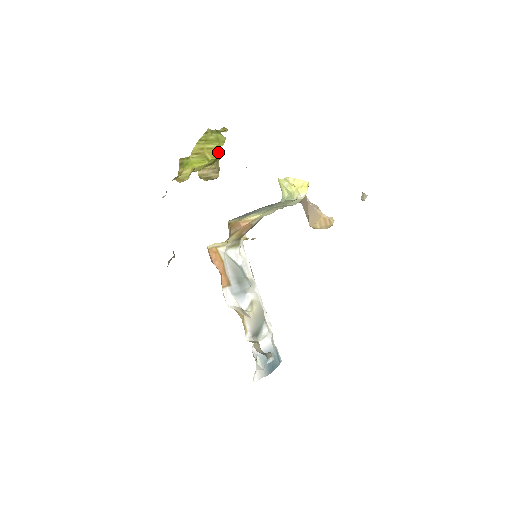
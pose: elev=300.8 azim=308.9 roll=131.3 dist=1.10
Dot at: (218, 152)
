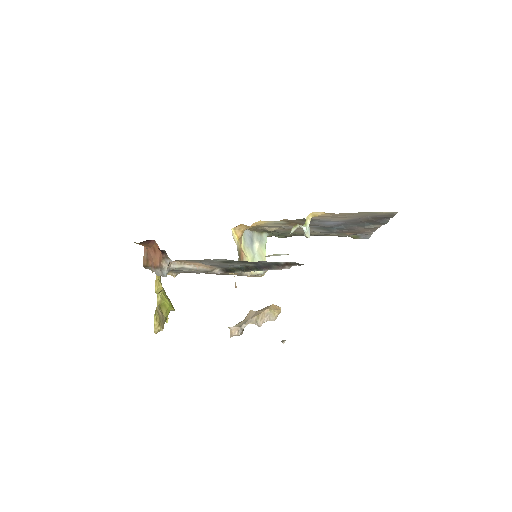
Dot at: (167, 316)
